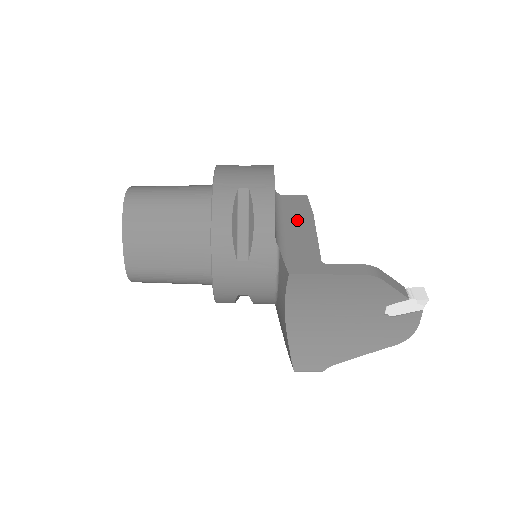
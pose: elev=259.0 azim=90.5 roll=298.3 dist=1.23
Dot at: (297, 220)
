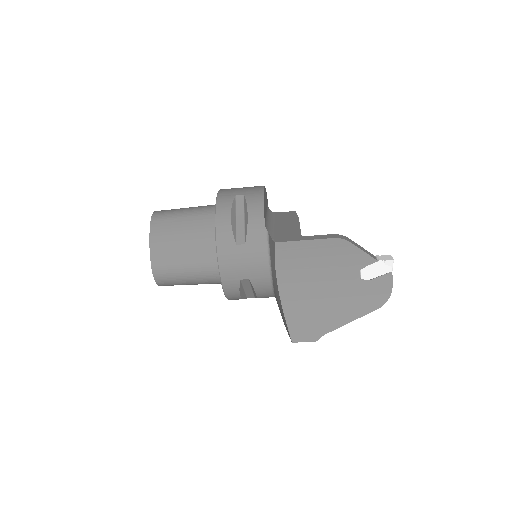
Dot at: (285, 221)
